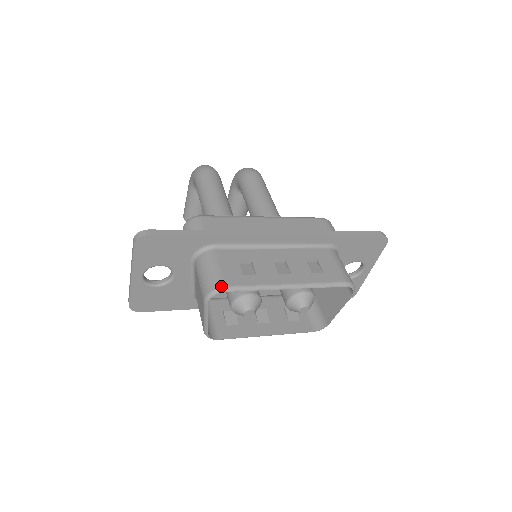
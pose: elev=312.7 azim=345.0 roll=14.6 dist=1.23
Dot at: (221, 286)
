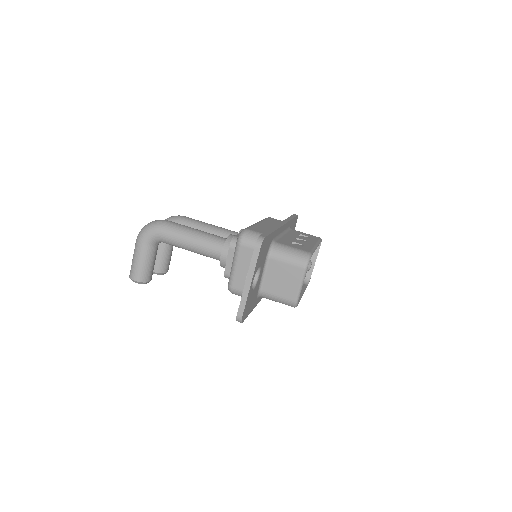
Dot at: (309, 253)
